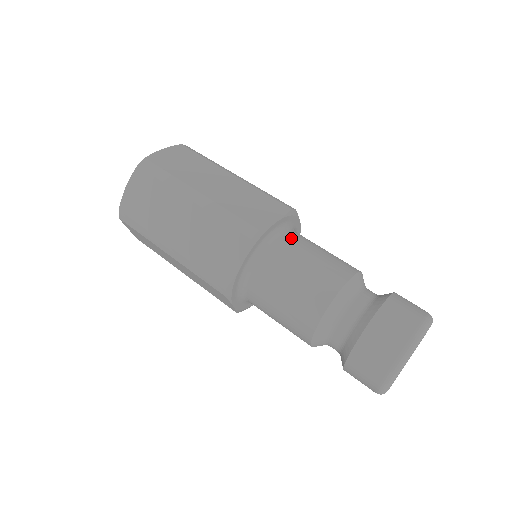
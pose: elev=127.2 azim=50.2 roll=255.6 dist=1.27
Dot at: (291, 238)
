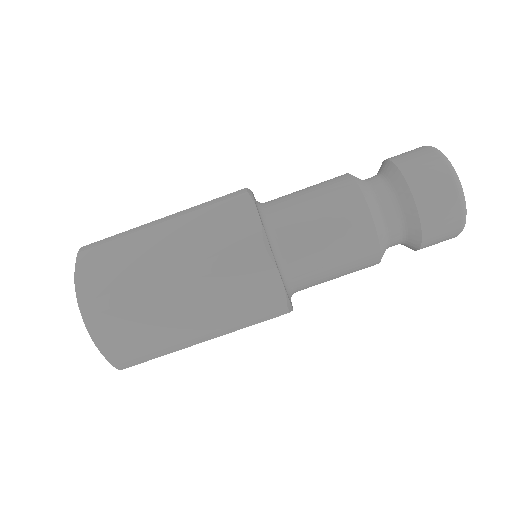
Dot at: (296, 262)
